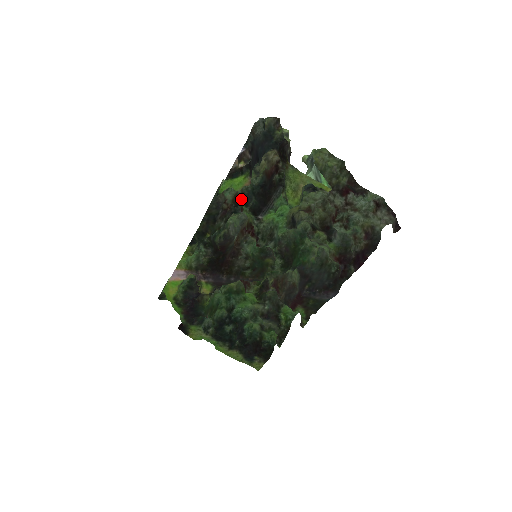
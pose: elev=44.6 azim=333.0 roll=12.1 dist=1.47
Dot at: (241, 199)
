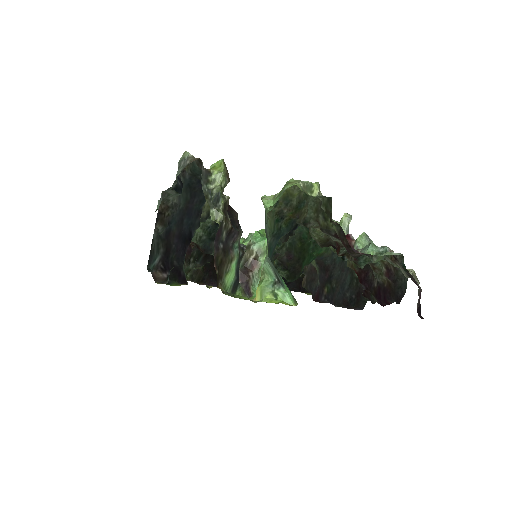
Dot at: occluded
